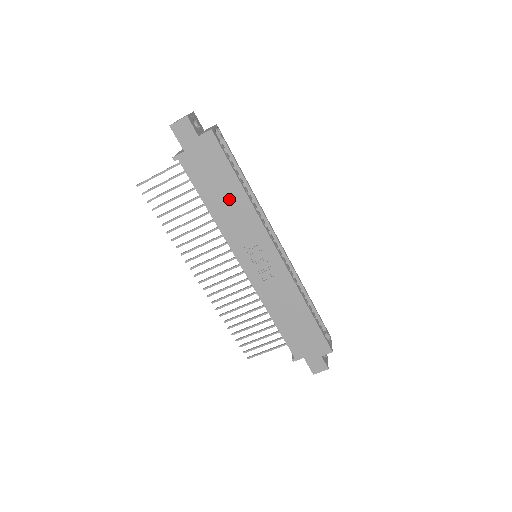
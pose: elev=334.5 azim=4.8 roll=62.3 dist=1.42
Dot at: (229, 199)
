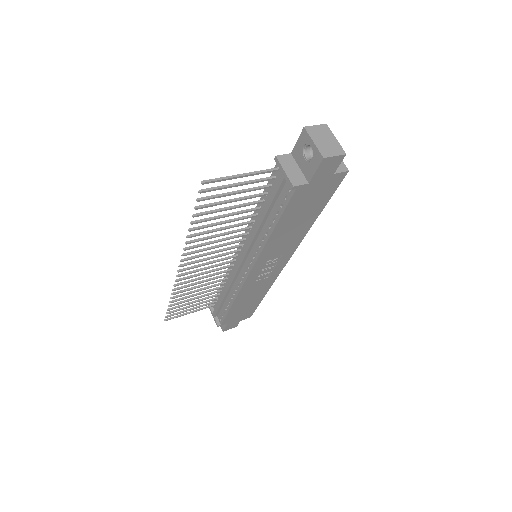
Dot at: (297, 226)
